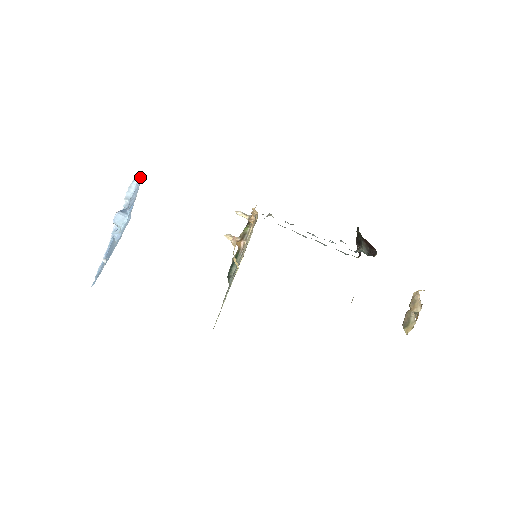
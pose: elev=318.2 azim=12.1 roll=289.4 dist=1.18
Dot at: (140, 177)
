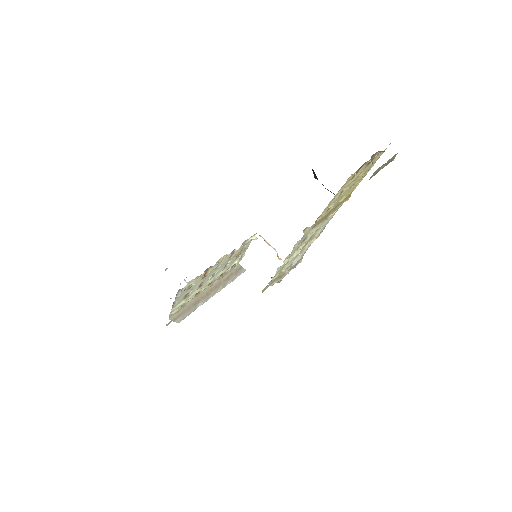
Dot at: occluded
